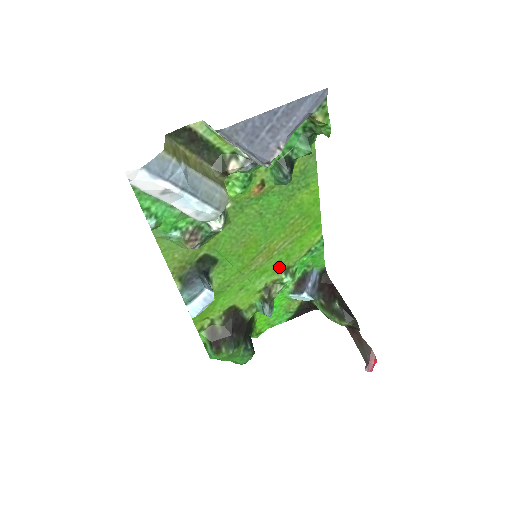
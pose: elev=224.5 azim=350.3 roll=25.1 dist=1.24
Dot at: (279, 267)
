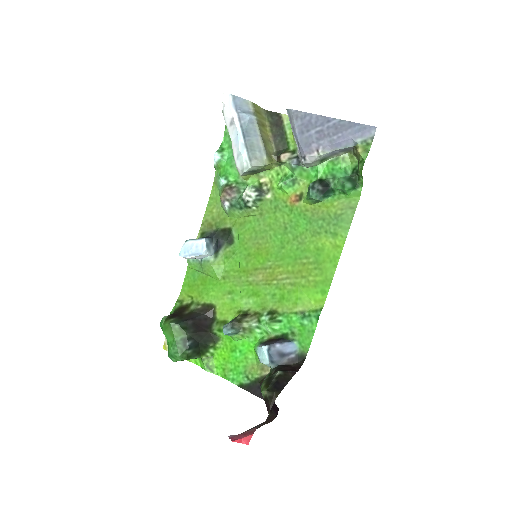
Dot at: (269, 303)
